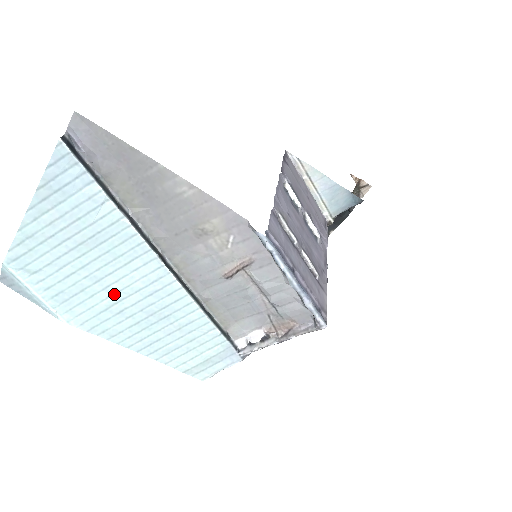
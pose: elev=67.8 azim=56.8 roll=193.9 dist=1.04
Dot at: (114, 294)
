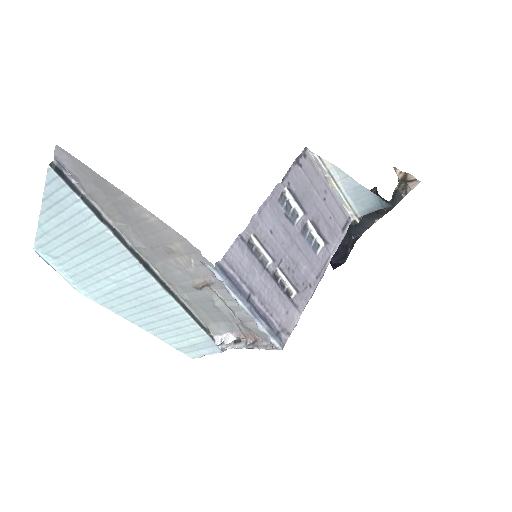
Dot at: (113, 283)
